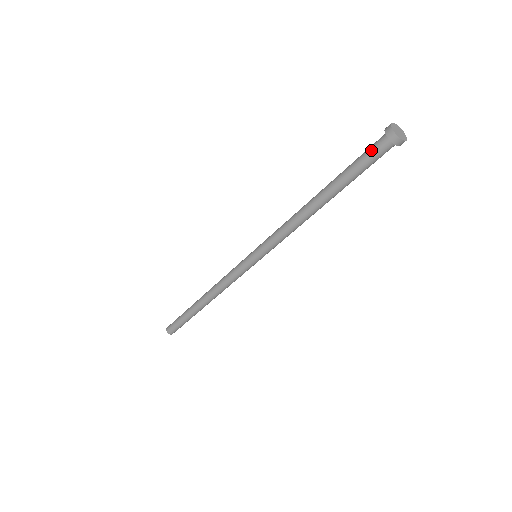
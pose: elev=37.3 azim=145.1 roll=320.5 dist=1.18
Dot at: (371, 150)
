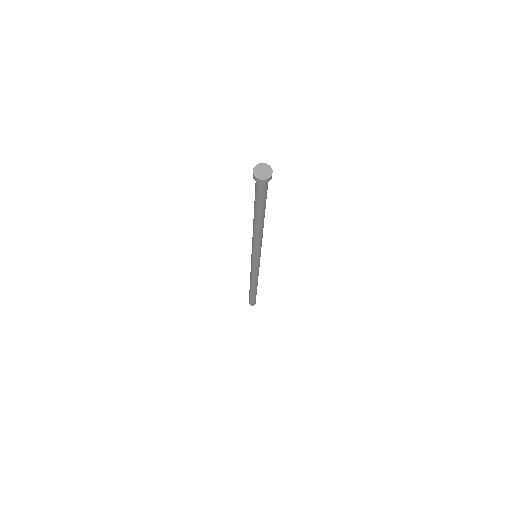
Dot at: occluded
